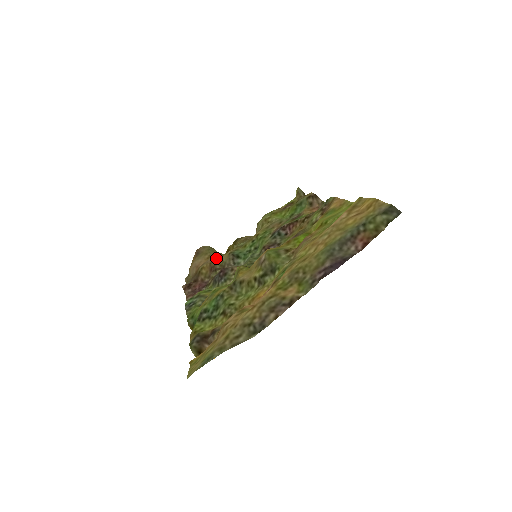
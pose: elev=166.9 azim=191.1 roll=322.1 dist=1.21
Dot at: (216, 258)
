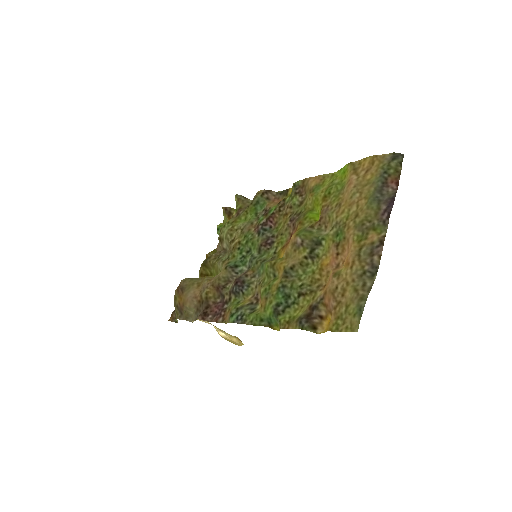
Dot at: (213, 279)
